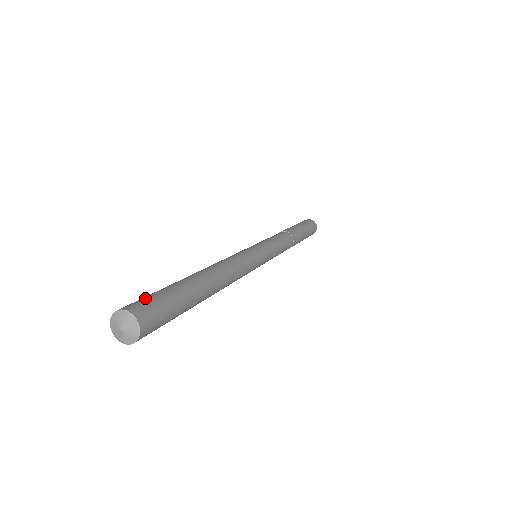
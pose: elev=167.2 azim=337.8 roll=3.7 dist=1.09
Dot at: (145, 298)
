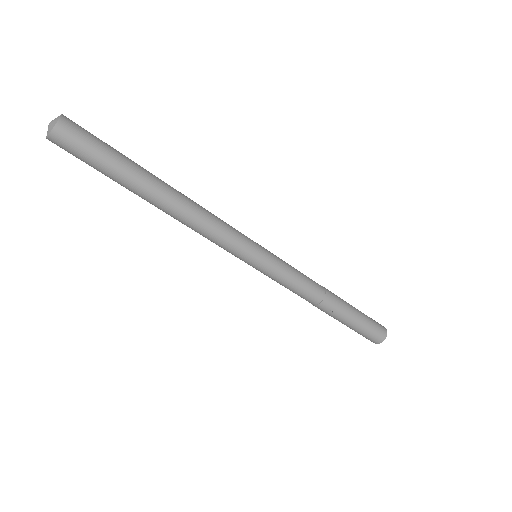
Dot at: occluded
